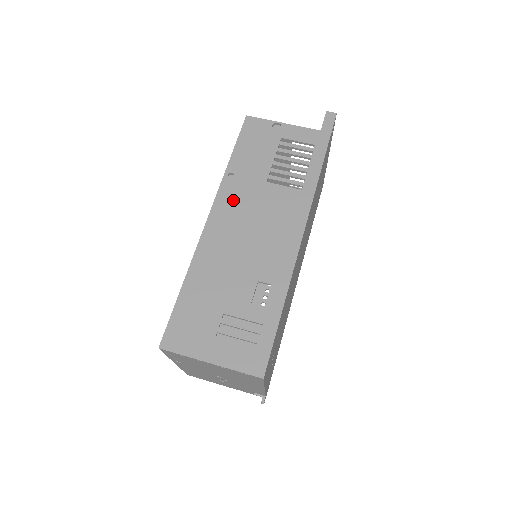
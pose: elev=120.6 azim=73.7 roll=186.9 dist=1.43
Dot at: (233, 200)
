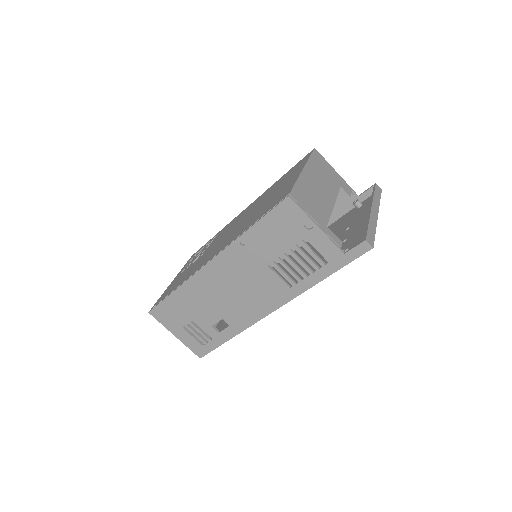
Dot at: (233, 262)
